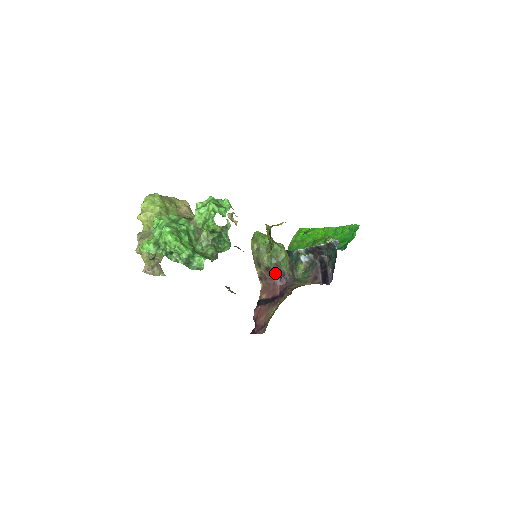
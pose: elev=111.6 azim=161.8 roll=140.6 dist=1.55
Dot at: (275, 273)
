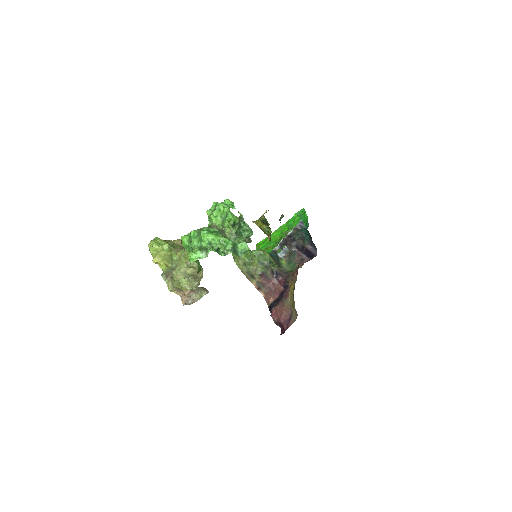
Dot at: (269, 275)
